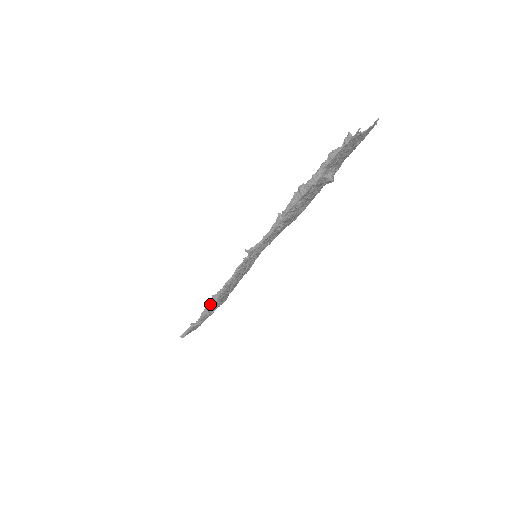
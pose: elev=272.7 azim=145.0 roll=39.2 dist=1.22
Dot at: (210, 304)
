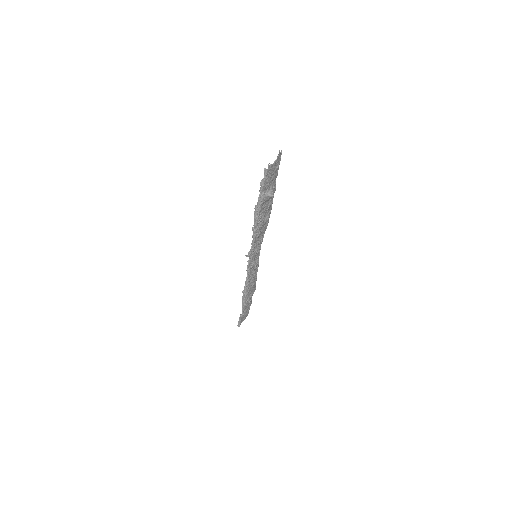
Dot at: (243, 298)
